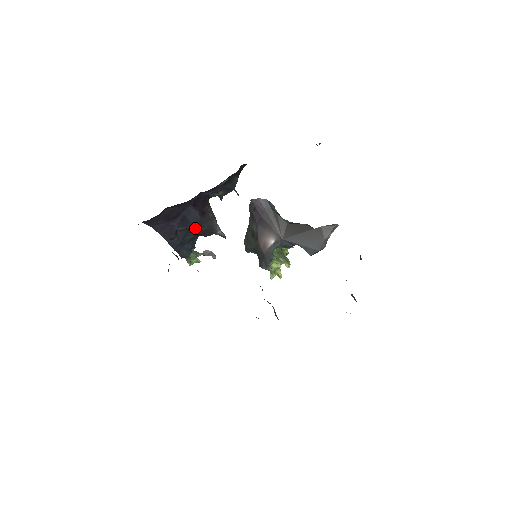
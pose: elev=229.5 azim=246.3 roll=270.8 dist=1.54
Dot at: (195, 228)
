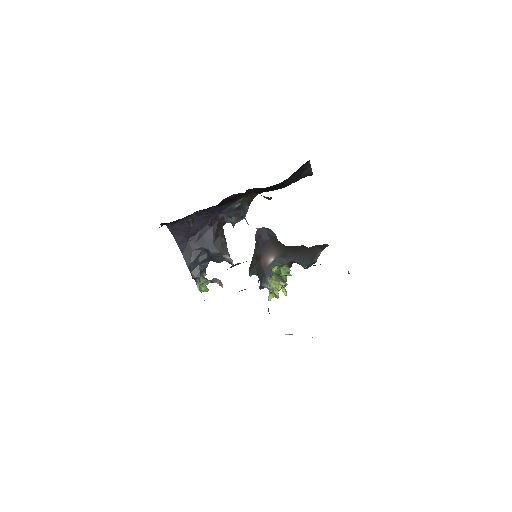
Dot at: (209, 249)
